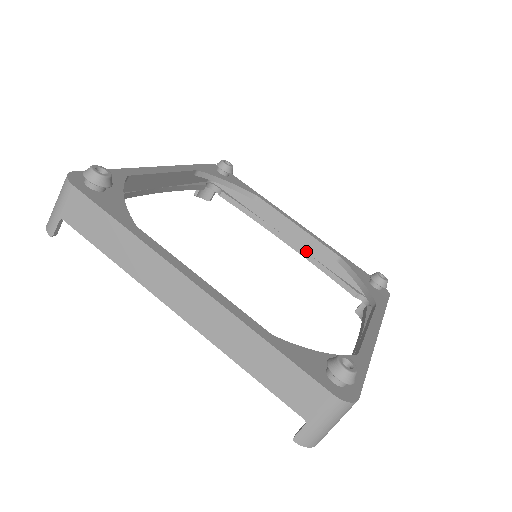
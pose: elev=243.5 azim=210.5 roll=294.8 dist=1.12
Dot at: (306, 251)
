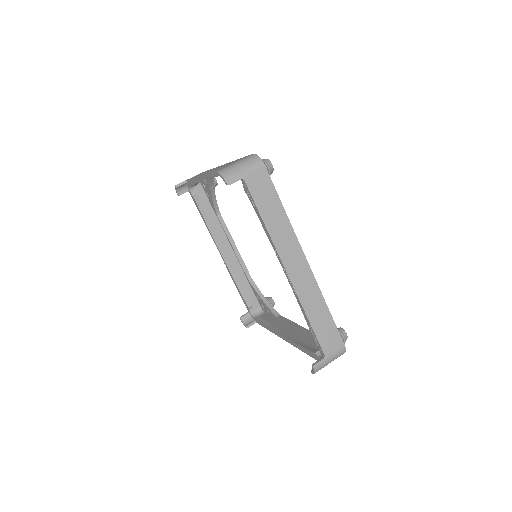
Dot at: (294, 338)
